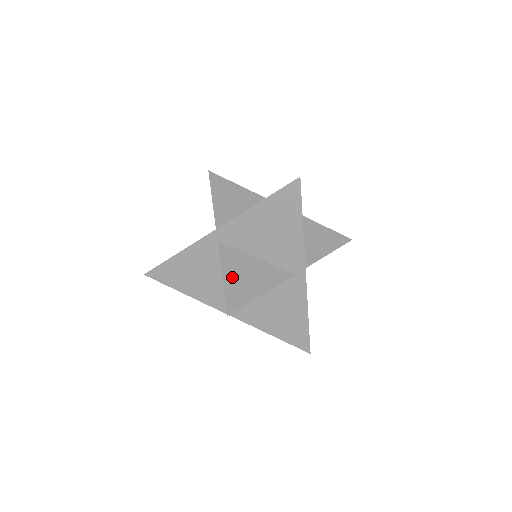
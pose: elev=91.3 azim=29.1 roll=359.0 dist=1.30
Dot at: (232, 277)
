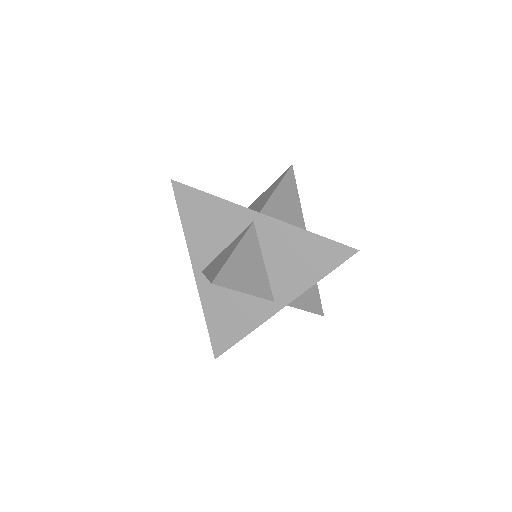
Dot at: (239, 259)
